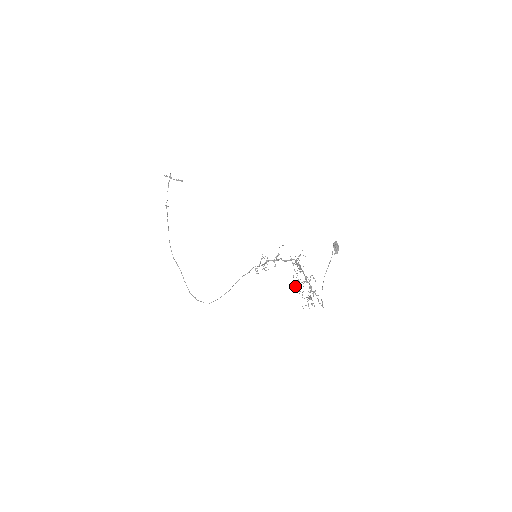
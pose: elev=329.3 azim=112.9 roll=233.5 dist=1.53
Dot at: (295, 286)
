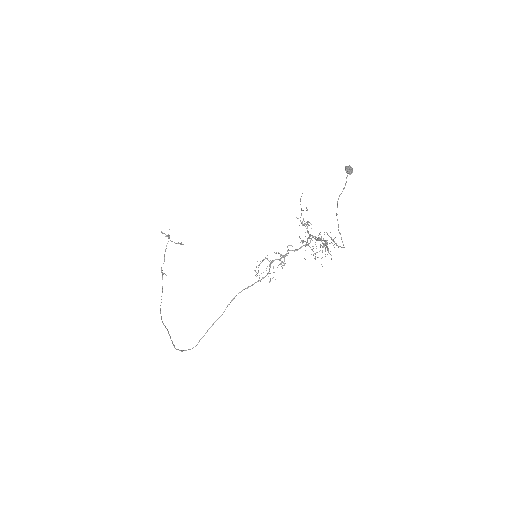
Dot at: (299, 225)
